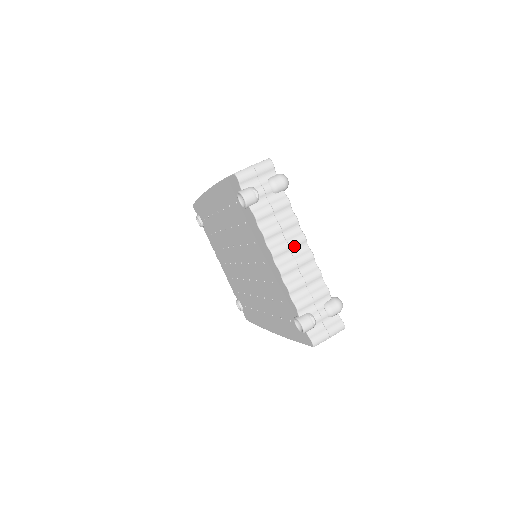
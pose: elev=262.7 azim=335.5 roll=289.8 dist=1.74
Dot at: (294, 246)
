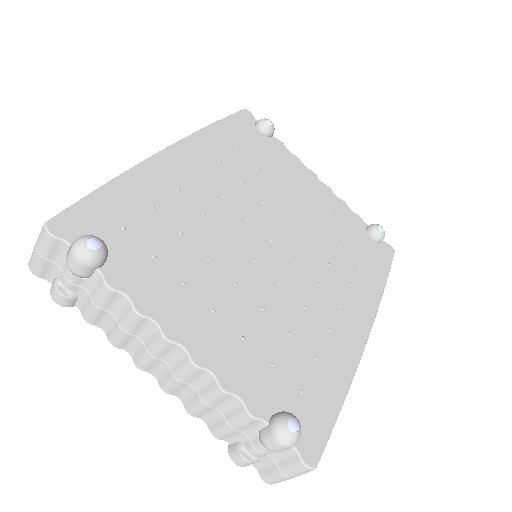
Dot at: (160, 354)
